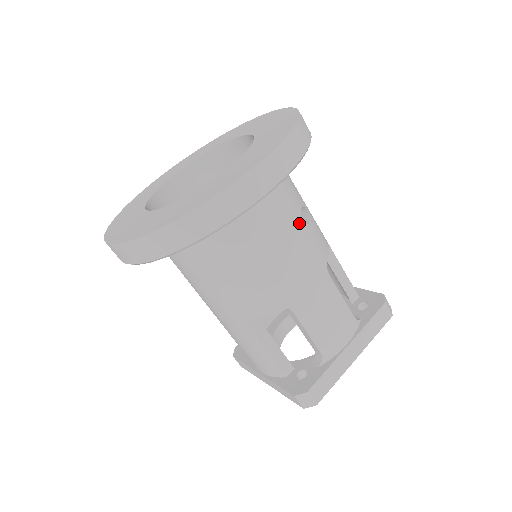
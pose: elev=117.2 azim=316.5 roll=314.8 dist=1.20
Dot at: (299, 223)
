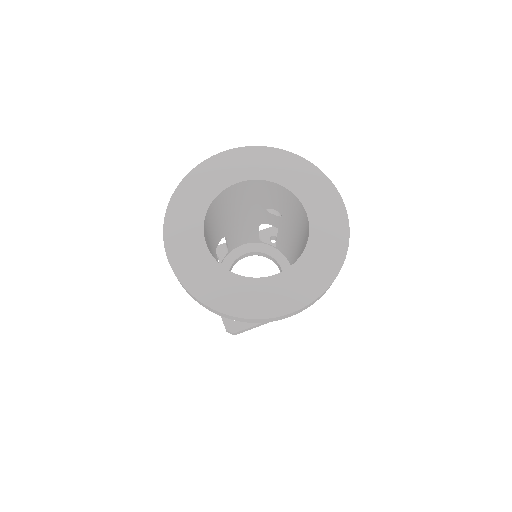
Dot at: occluded
